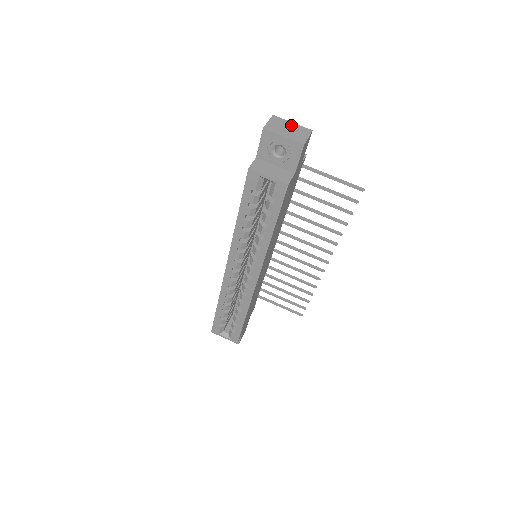
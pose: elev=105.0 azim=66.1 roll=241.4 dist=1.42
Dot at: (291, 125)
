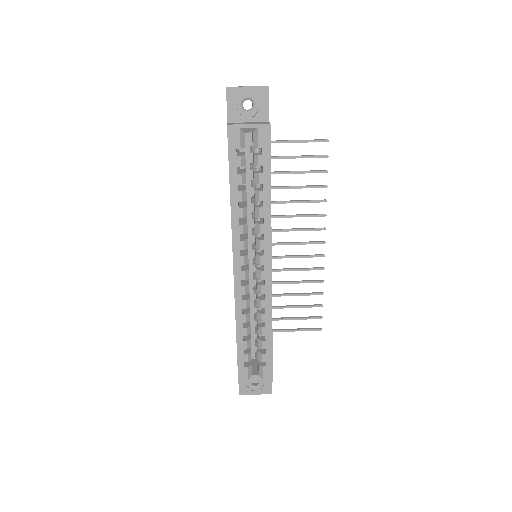
Dot at: occluded
